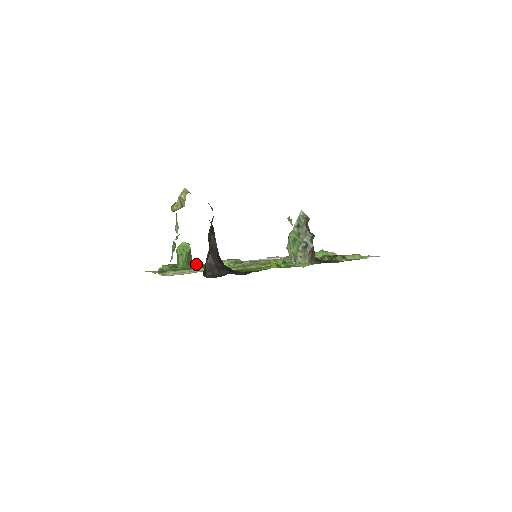
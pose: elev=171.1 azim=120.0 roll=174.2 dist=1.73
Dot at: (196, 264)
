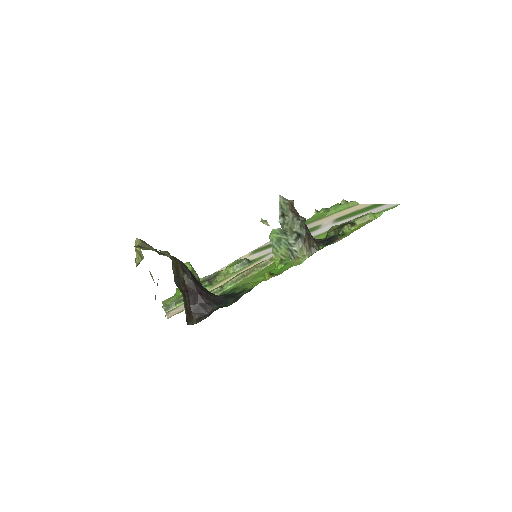
Dot at: occluded
